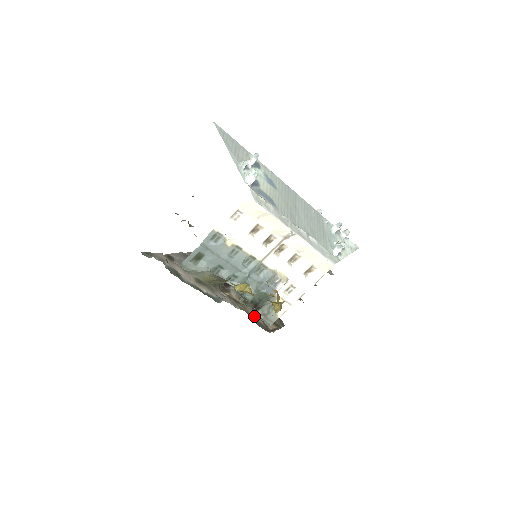
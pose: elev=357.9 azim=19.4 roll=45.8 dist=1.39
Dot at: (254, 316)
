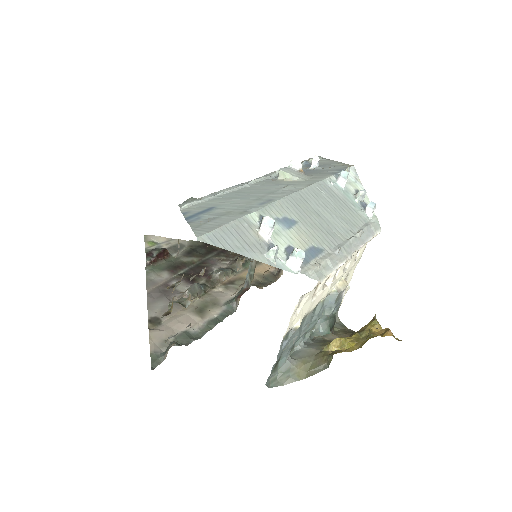
Dot at: (254, 276)
